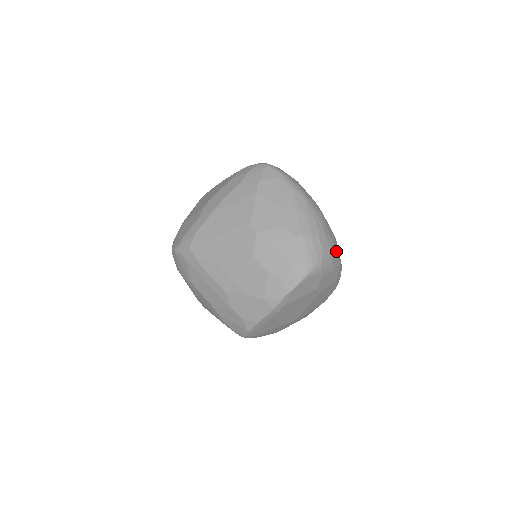
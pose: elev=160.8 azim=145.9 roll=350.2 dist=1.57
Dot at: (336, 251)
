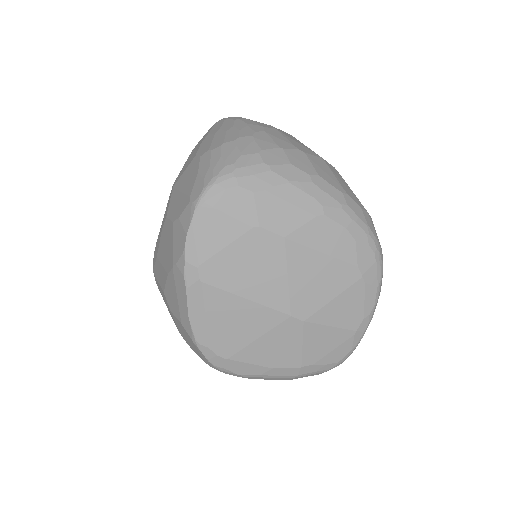
Dot at: (292, 160)
